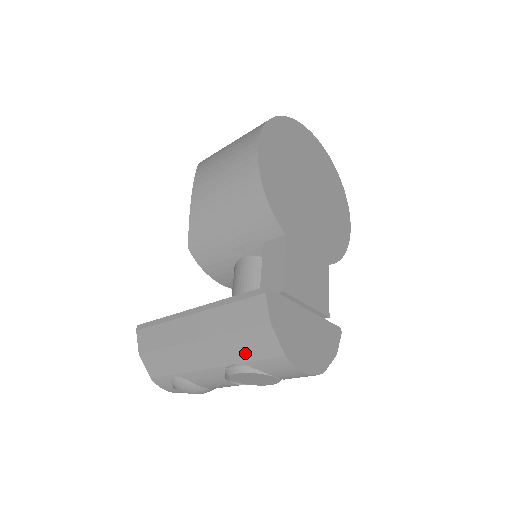
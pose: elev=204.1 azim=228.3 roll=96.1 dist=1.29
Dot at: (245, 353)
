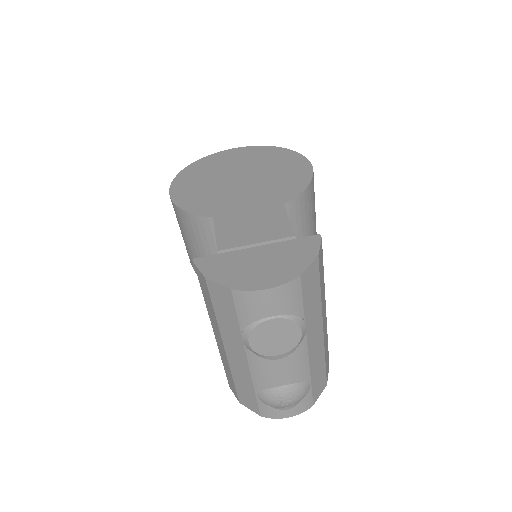
Dot at: (231, 320)
